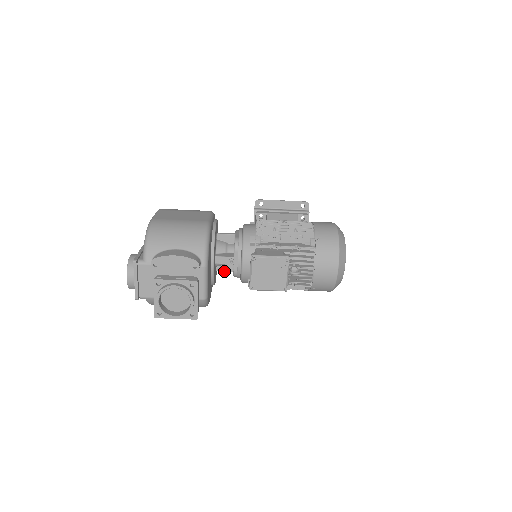
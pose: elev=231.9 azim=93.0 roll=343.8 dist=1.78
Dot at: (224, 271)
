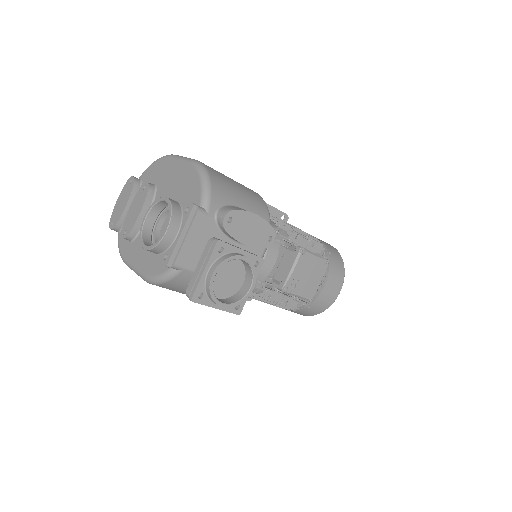
Dot at: occluded
